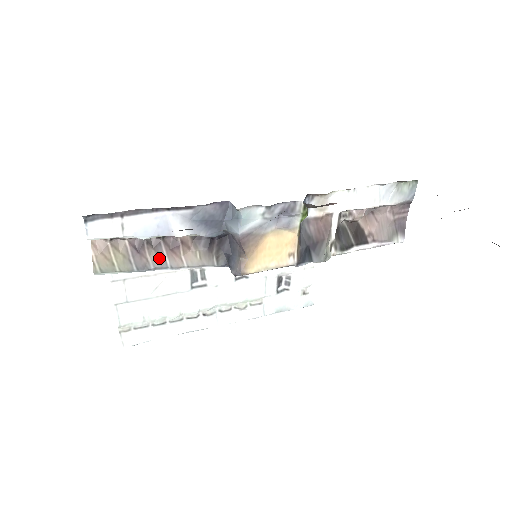
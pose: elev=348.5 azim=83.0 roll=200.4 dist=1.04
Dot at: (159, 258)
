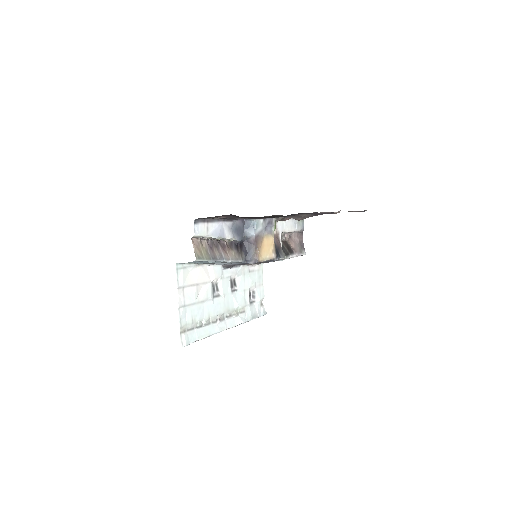
Dot at: (219, 253)
